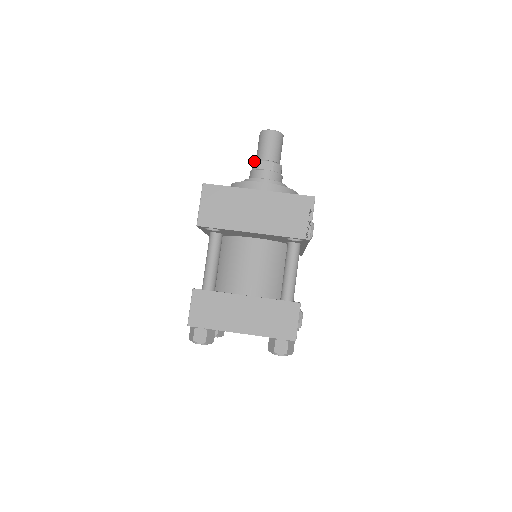
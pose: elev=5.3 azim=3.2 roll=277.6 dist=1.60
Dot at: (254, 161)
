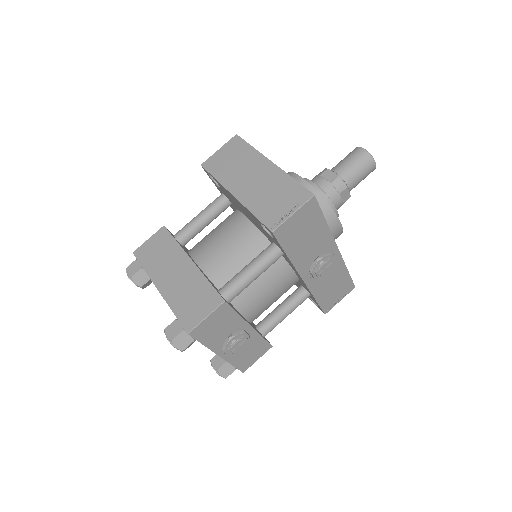
Dot at: (325, 168)
